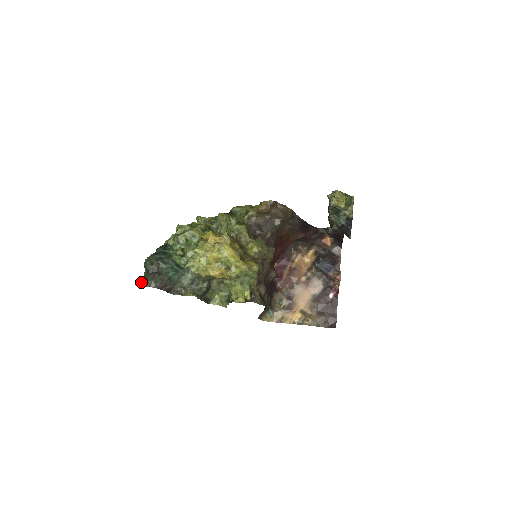
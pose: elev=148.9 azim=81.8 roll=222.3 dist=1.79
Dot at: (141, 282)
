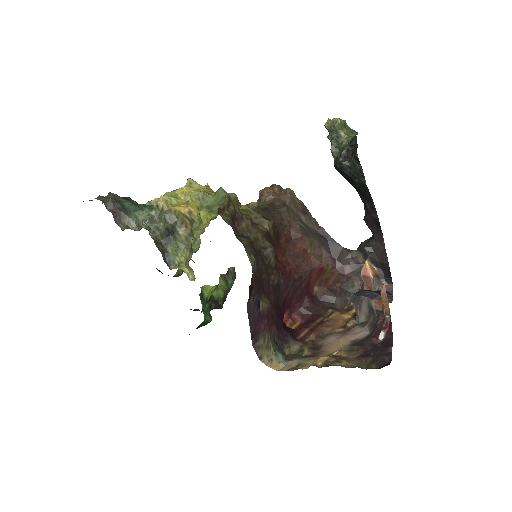
Dot at: occluded
